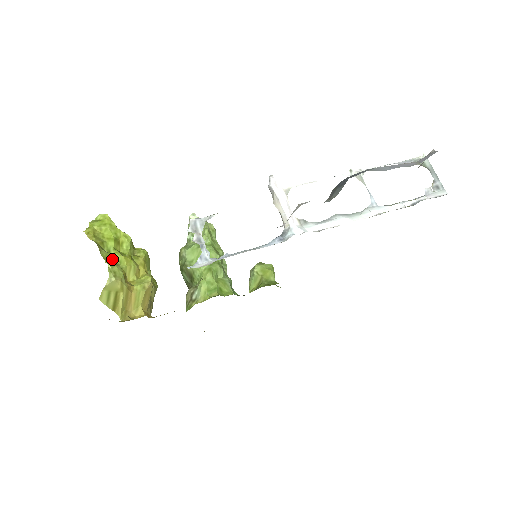
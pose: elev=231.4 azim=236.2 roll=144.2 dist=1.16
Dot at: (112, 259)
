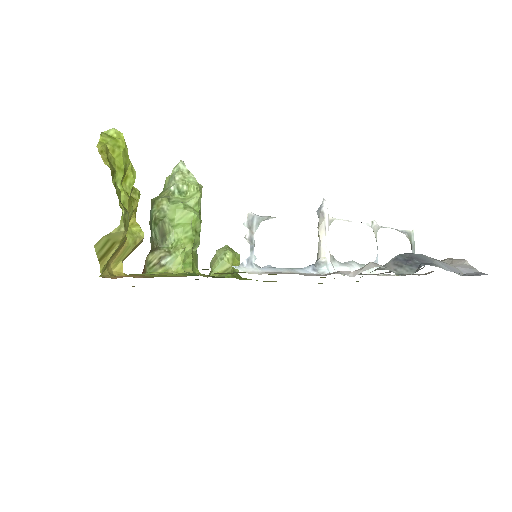
Dot at: occluded
